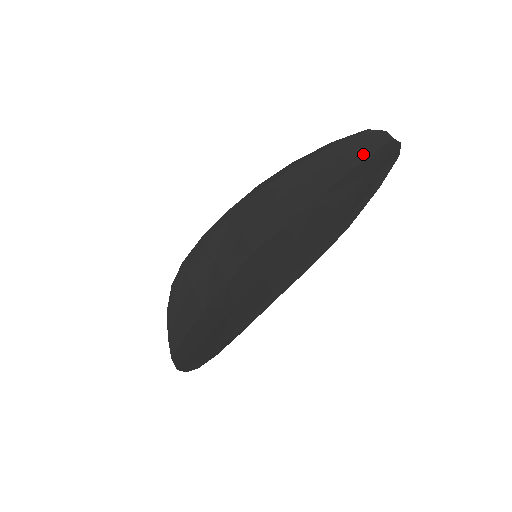
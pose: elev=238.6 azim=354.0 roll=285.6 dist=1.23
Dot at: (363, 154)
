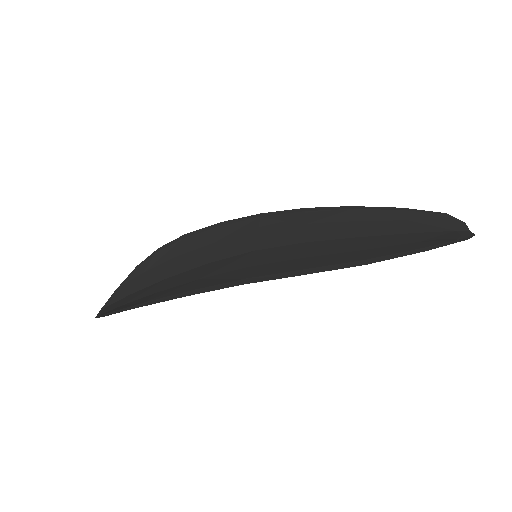
Dot at: (428, 228)
